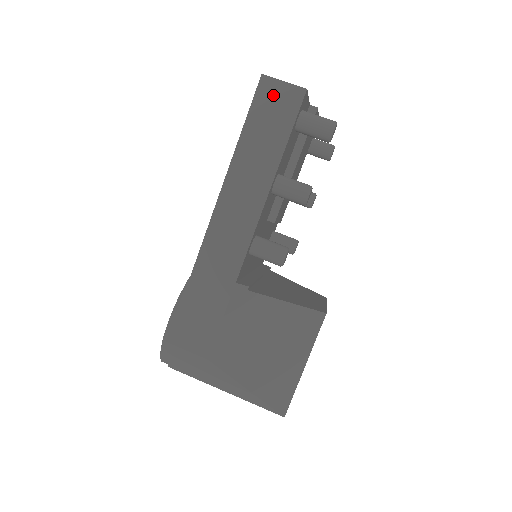
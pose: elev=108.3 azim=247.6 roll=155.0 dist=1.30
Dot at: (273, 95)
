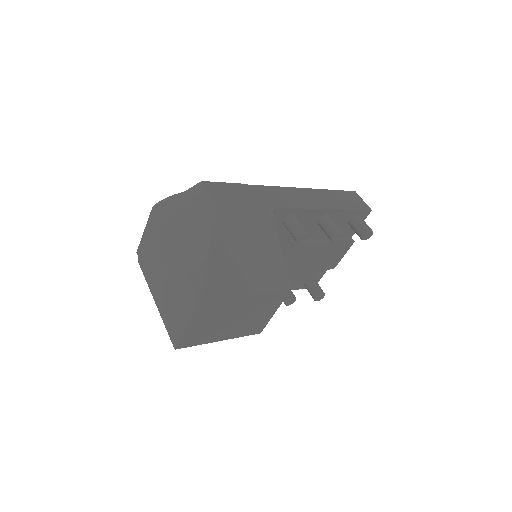
Dot at: (355, 198)
